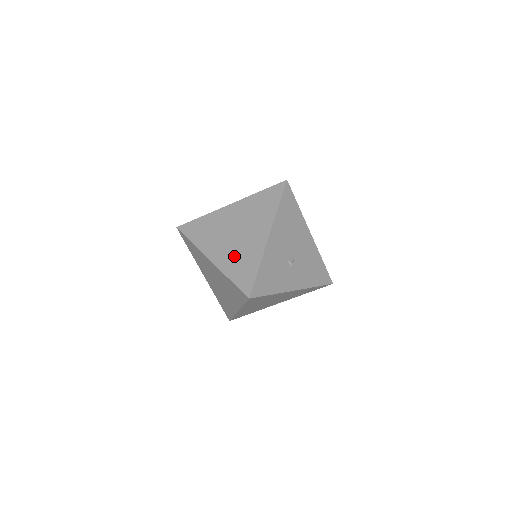
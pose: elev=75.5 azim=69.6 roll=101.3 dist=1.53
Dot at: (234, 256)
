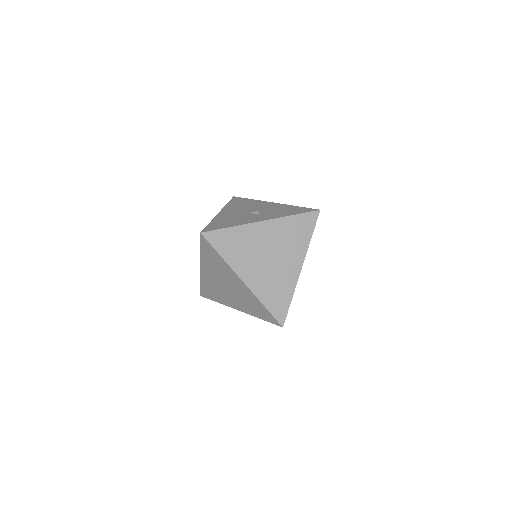
Dot at: (213, 286)
